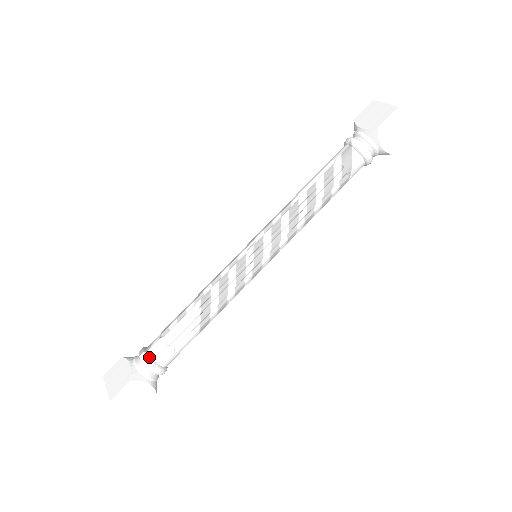
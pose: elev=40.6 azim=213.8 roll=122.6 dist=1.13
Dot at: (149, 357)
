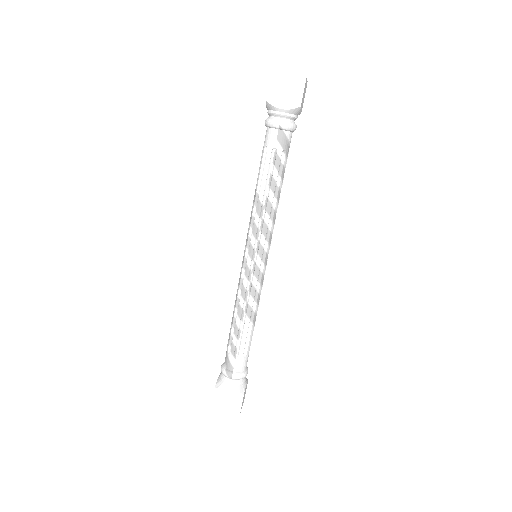
Dot at: (239, 373)
